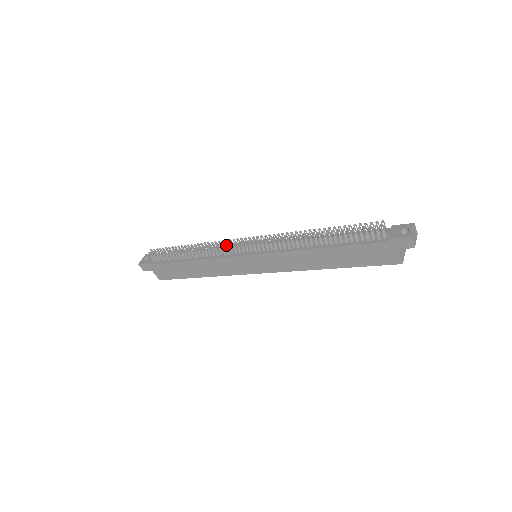
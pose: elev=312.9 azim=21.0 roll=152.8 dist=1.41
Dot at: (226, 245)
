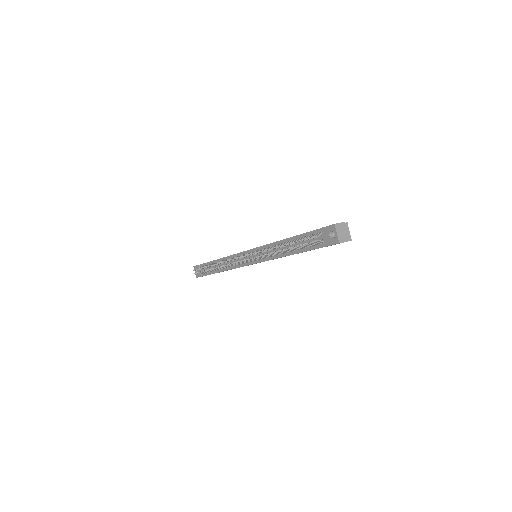
Dot at: occluded
